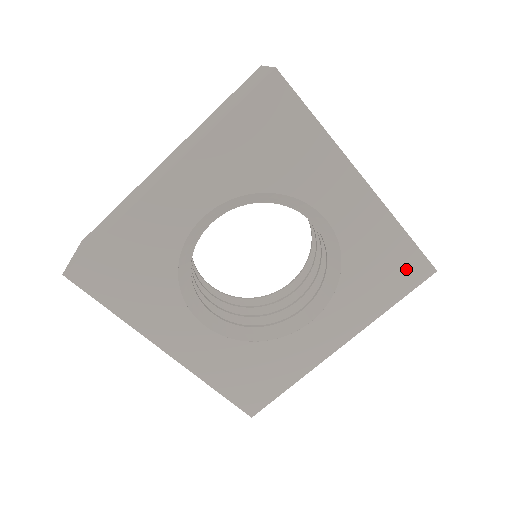
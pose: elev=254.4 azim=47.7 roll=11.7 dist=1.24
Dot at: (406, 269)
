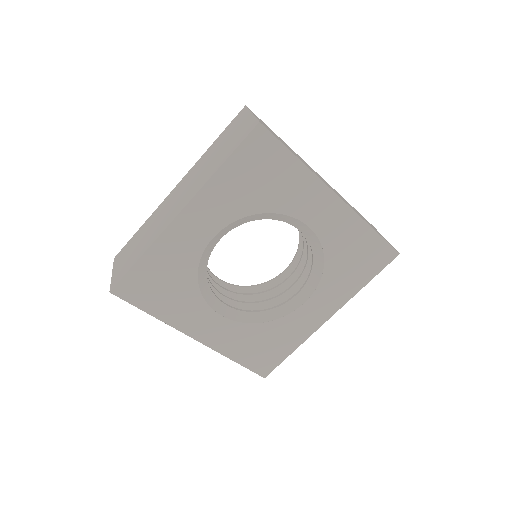
Dot at: (375, 255)
